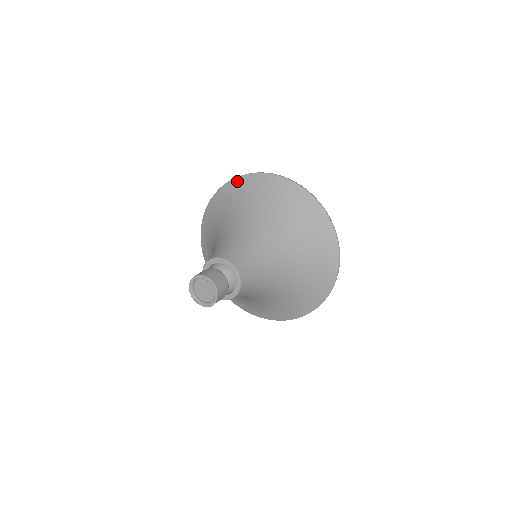
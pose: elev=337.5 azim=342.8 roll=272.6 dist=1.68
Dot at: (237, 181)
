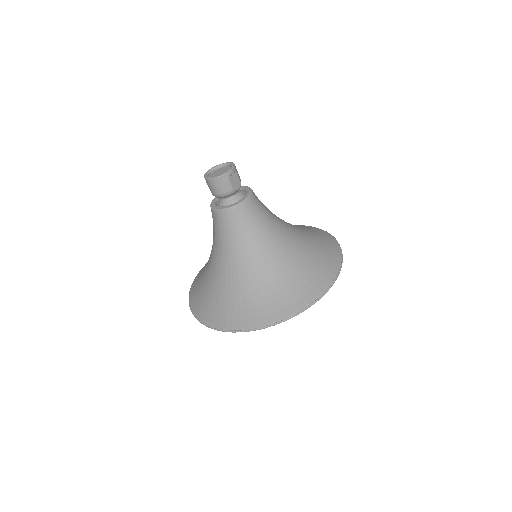
Dot at: (304, 225)
